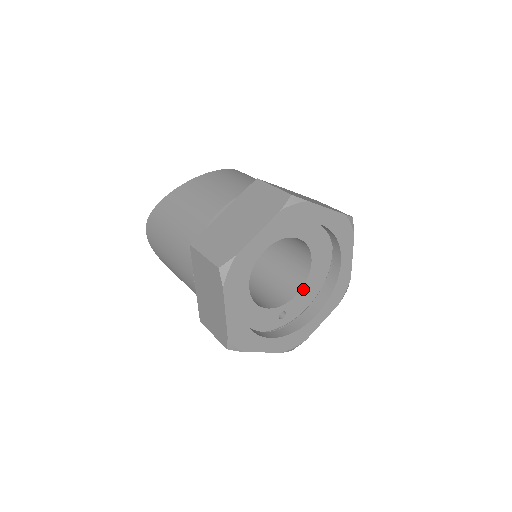
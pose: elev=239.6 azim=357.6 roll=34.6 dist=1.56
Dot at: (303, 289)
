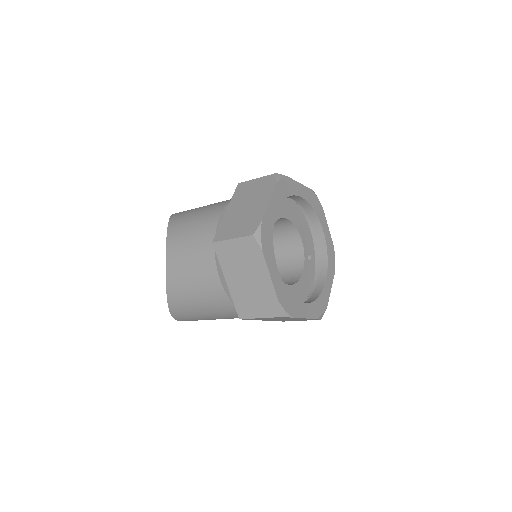
Dot at: (300, 232)
